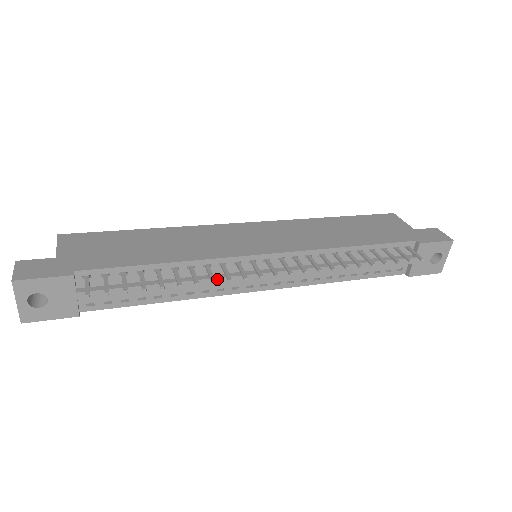
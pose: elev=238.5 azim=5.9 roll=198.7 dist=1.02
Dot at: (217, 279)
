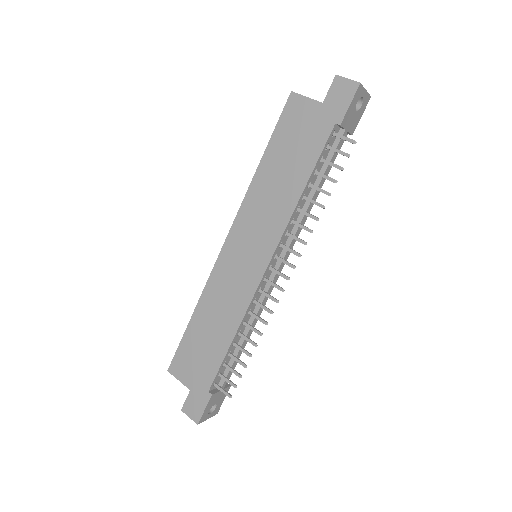
Dot at: occluded
